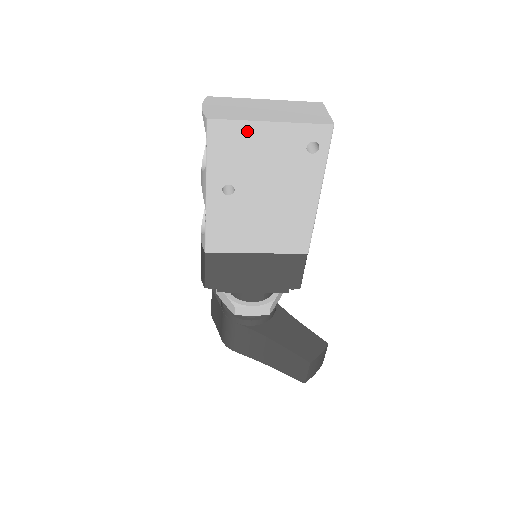
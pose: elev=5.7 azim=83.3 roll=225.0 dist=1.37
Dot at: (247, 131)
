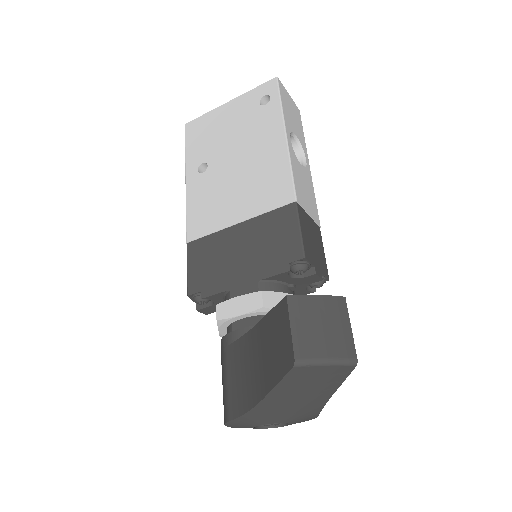
Dot at: (212, 117)
